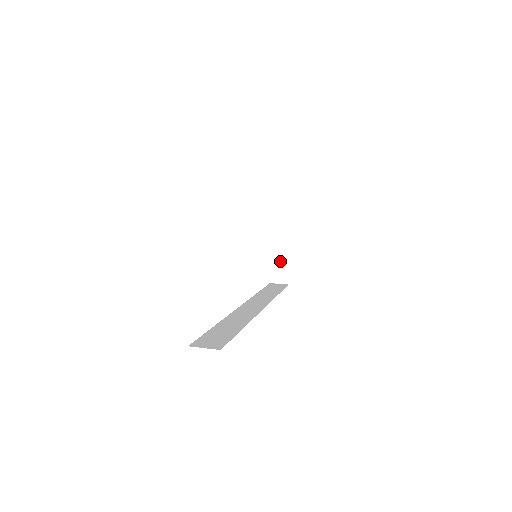
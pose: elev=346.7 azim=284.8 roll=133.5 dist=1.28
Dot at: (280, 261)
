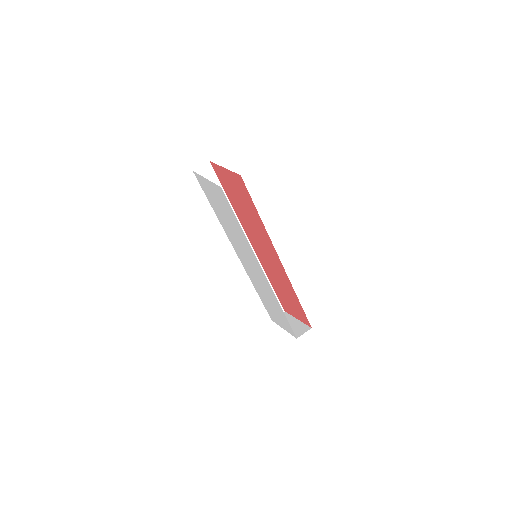
Dot at: occluded
